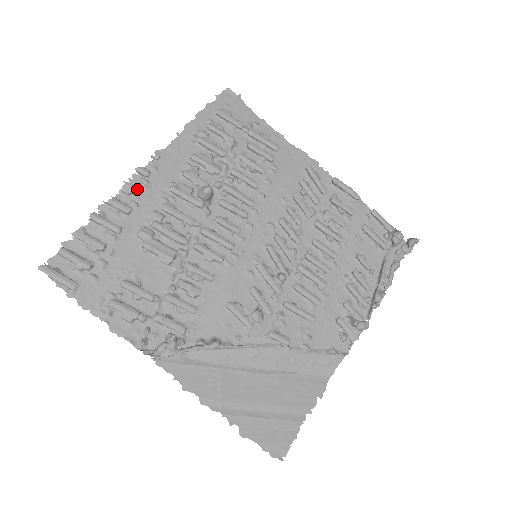
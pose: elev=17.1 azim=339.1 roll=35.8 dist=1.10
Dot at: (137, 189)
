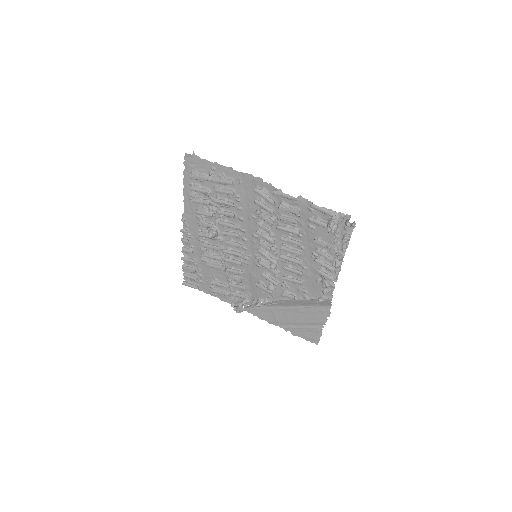
Dot at: (187, 241)
